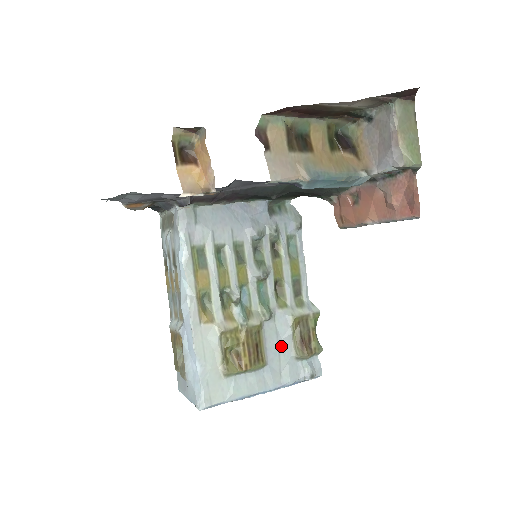
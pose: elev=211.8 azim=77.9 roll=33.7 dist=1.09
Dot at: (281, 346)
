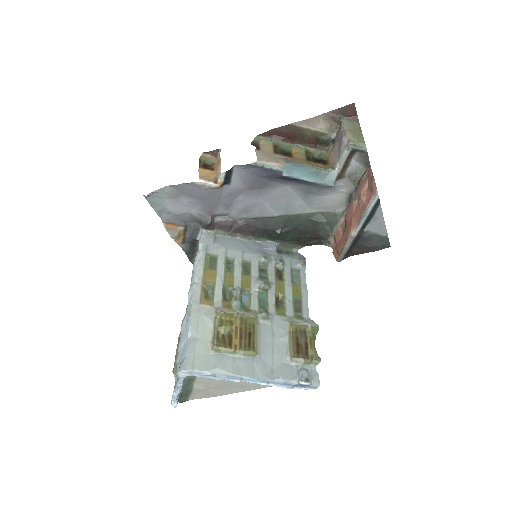
Dot at: (276, 345)
